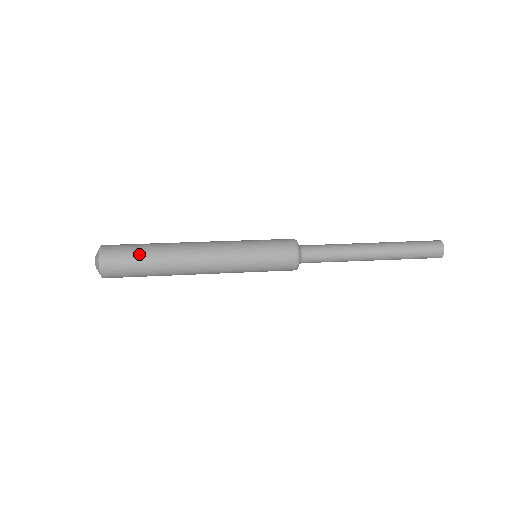
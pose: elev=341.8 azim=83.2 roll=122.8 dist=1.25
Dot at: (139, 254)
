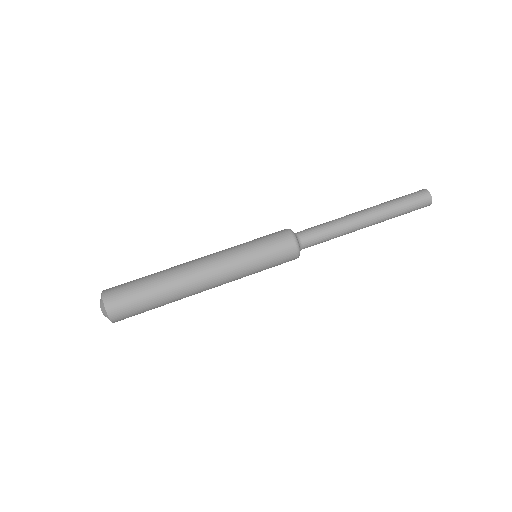
Dot at: (150, 308)
